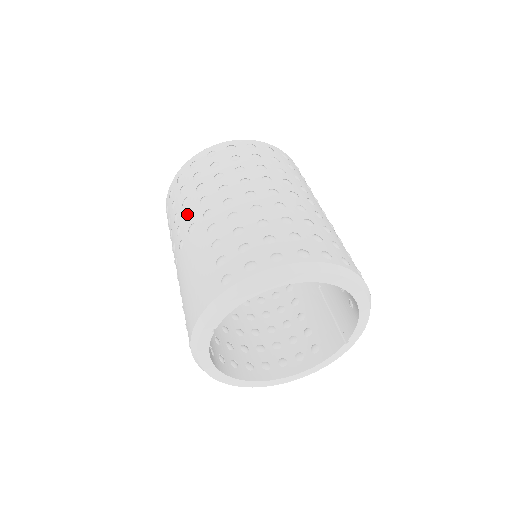
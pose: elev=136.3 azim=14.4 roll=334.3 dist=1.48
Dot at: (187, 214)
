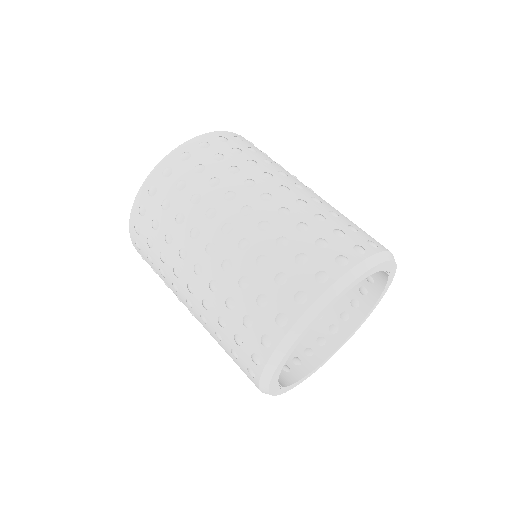
Dot at: occluded
